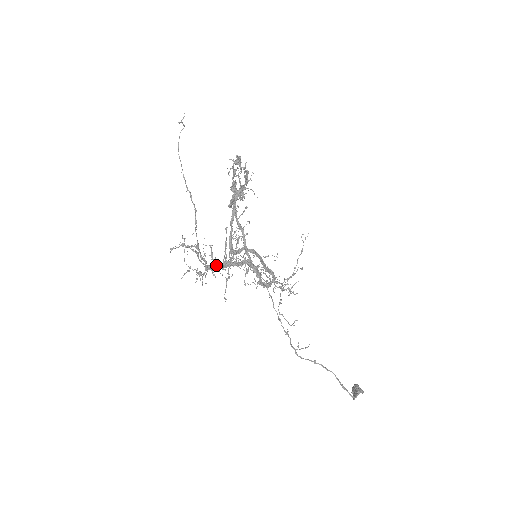
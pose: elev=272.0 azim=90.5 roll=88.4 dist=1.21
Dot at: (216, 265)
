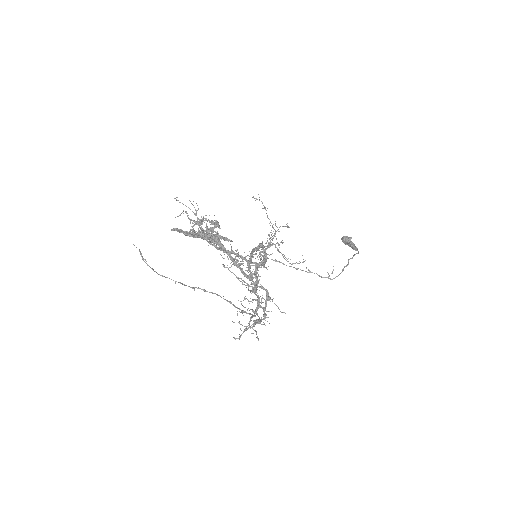
Dot at: (265, 307)
